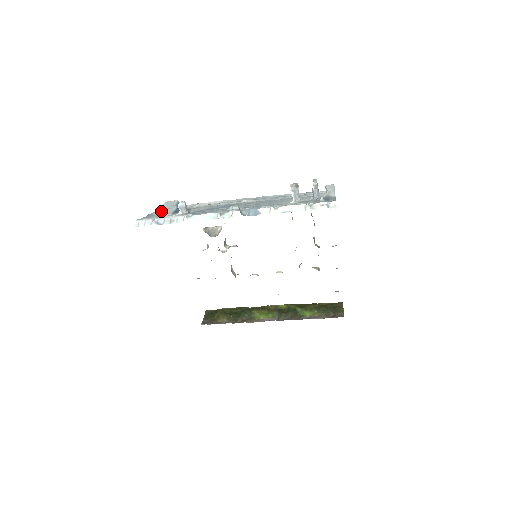
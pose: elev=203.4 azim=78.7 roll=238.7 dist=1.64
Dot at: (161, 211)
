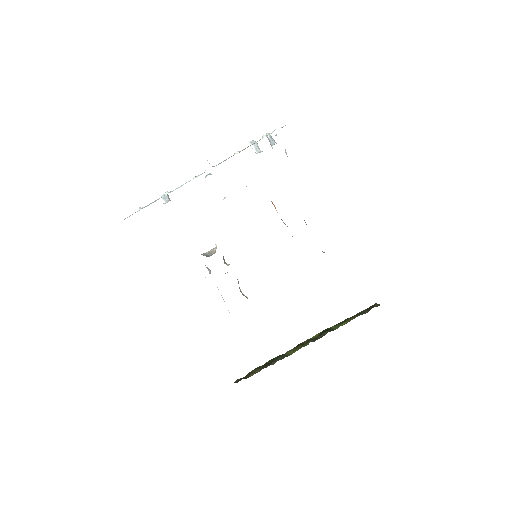
Dot at: occluded
